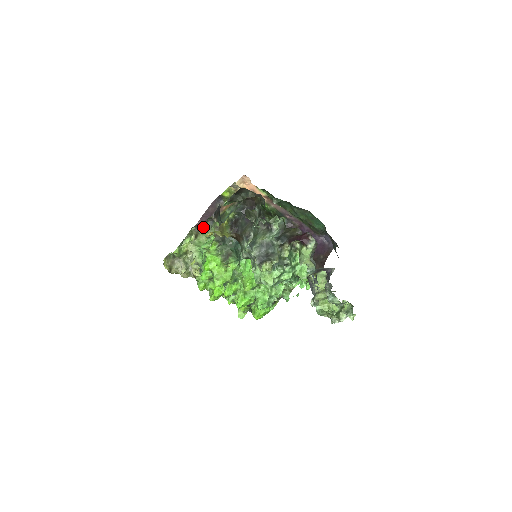
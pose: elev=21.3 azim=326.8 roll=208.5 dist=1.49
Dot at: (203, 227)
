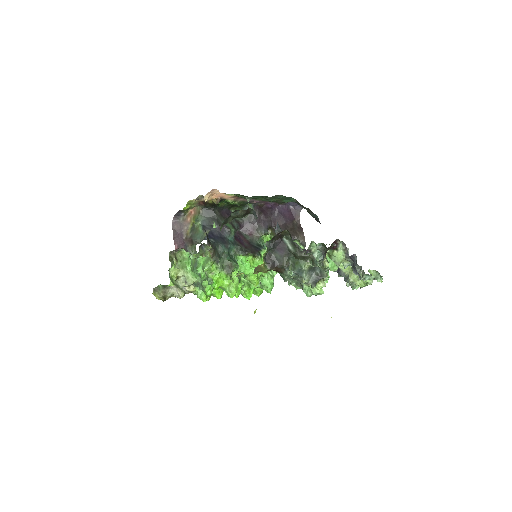
Dot at: (196, 255)
